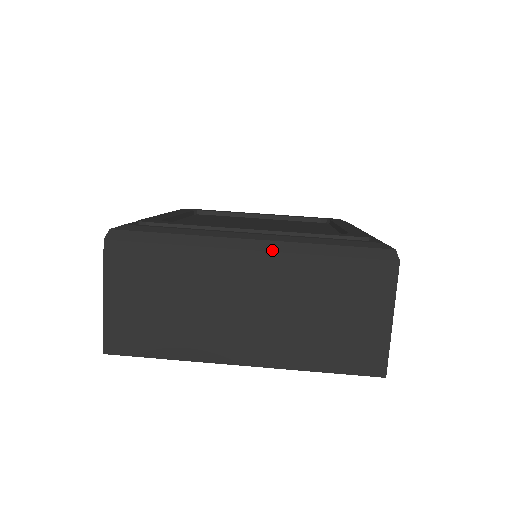
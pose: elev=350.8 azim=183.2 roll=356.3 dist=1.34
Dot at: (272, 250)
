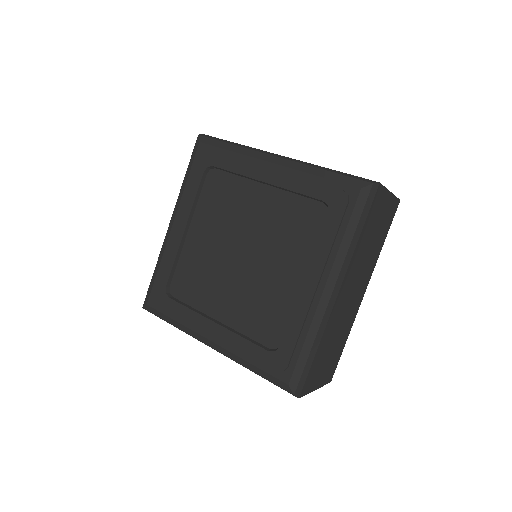
Dot at: (344, 277)
